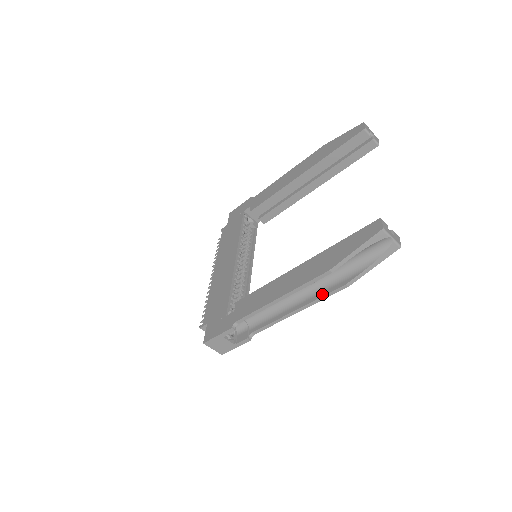
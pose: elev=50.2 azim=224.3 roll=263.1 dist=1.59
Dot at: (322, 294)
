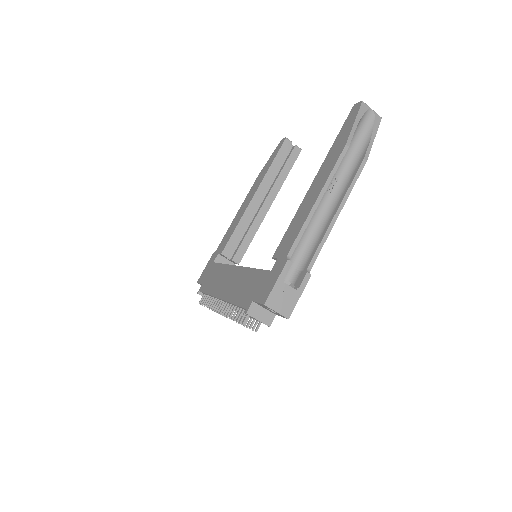
Dot at: (350, 182)
